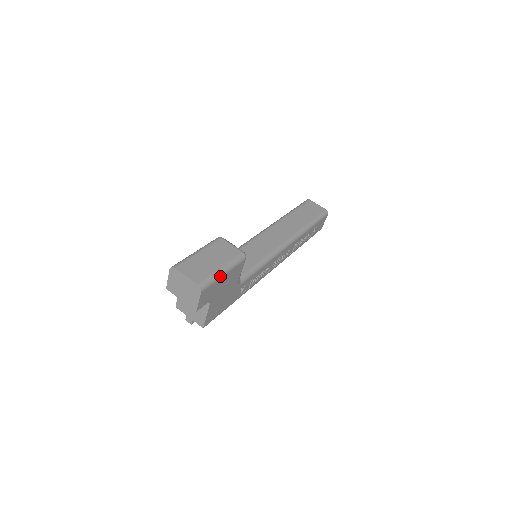
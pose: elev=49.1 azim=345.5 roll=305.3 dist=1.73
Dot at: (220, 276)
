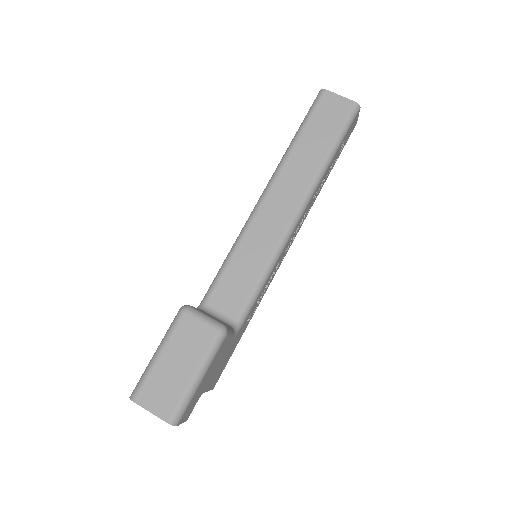
Dot at: (196, 388)
